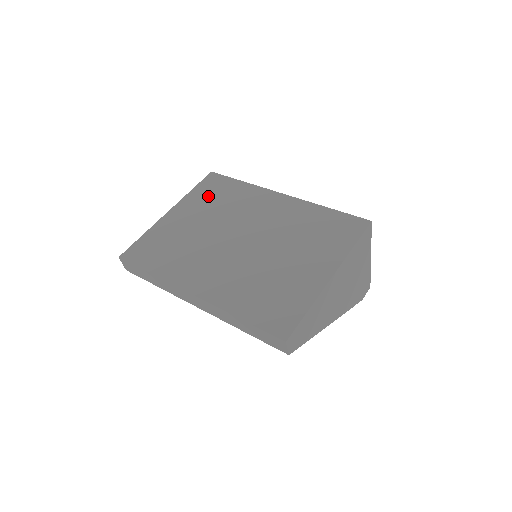
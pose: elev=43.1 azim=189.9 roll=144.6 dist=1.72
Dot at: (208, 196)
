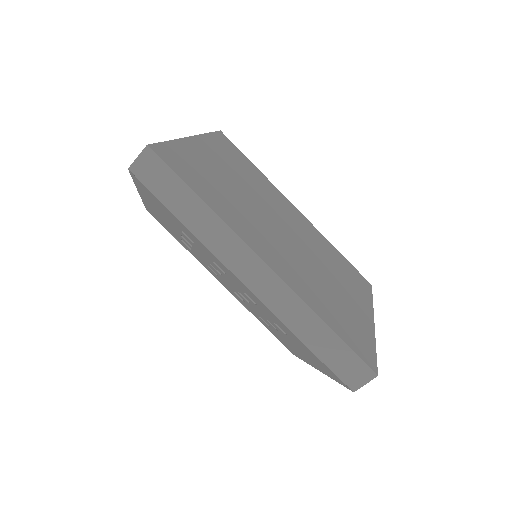
Dot at: (230, 155)
